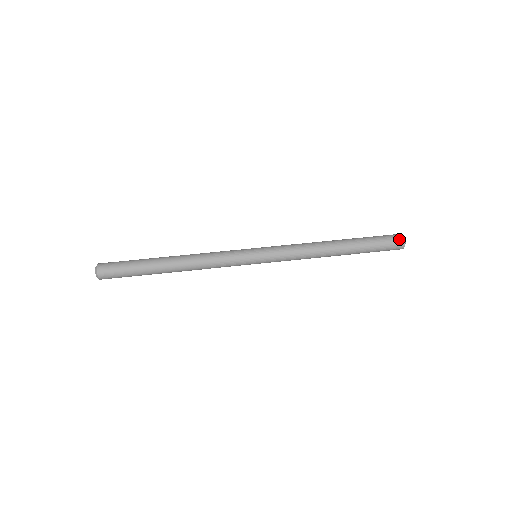
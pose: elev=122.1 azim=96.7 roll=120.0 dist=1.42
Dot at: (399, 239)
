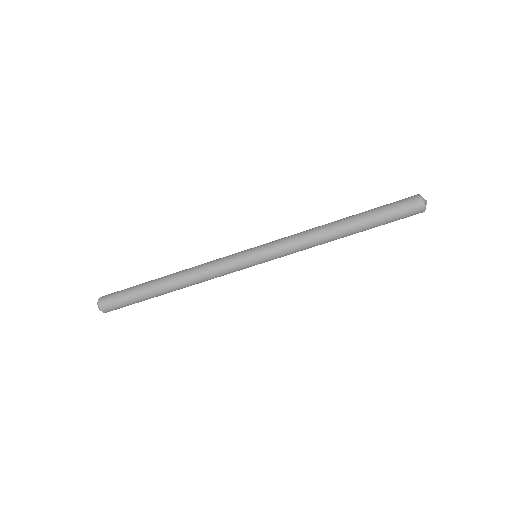
Dot at: (418, 208)
